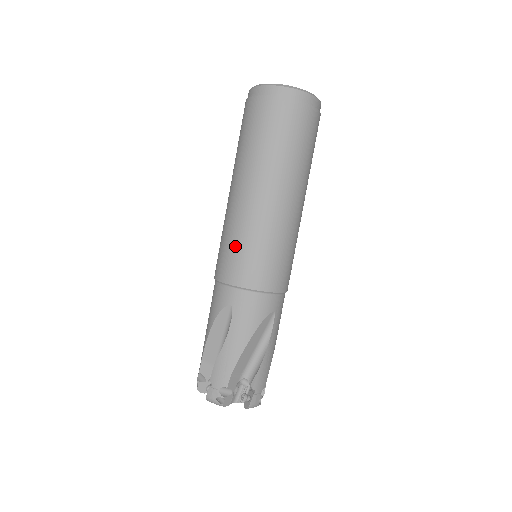
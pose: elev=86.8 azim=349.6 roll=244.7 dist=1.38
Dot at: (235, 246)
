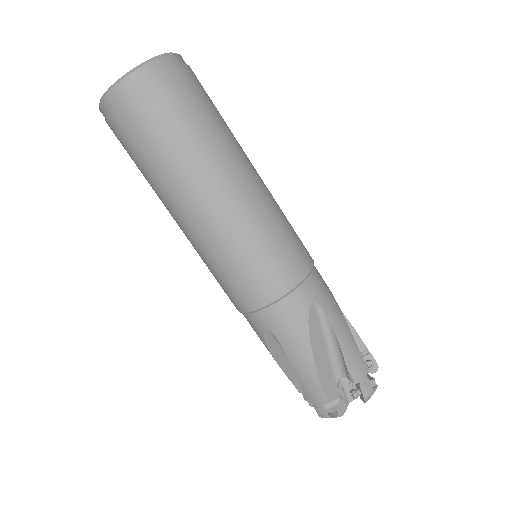
Dot at: (221, 275)
